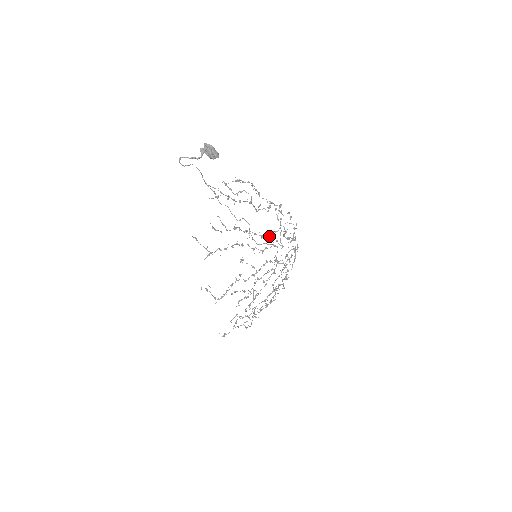
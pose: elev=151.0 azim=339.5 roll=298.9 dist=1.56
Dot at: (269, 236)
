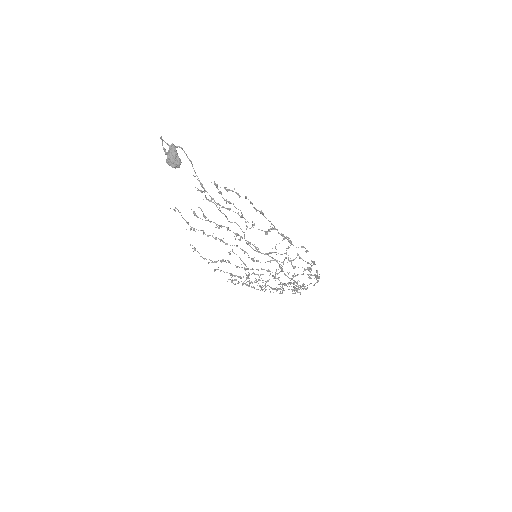
Dot at: (265, 253)
